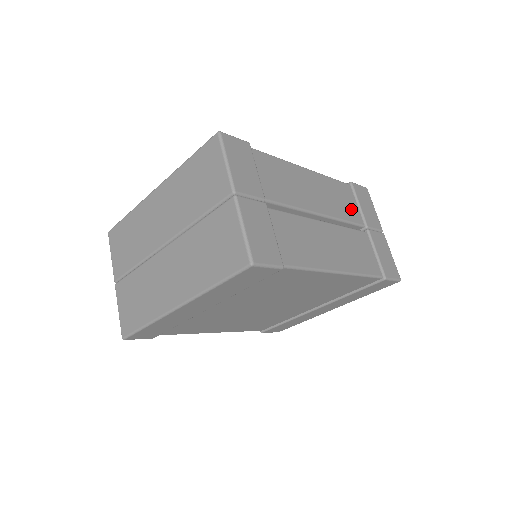
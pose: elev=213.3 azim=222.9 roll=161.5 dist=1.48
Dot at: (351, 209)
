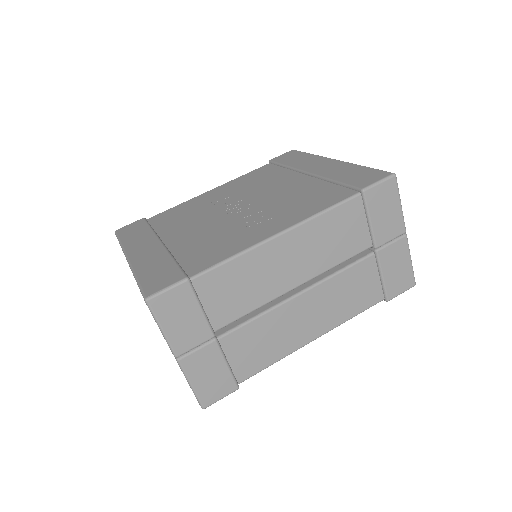
Dot at: (353, 237)
